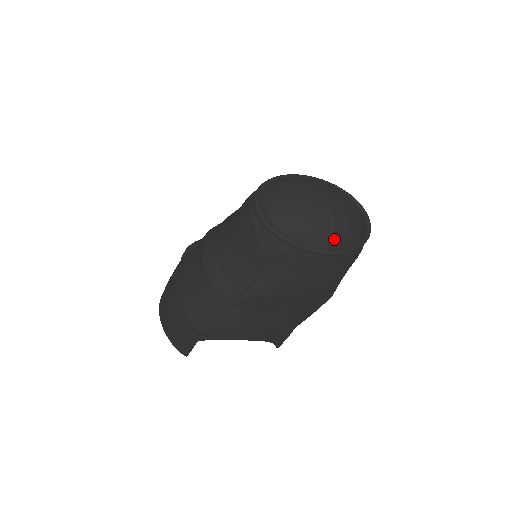
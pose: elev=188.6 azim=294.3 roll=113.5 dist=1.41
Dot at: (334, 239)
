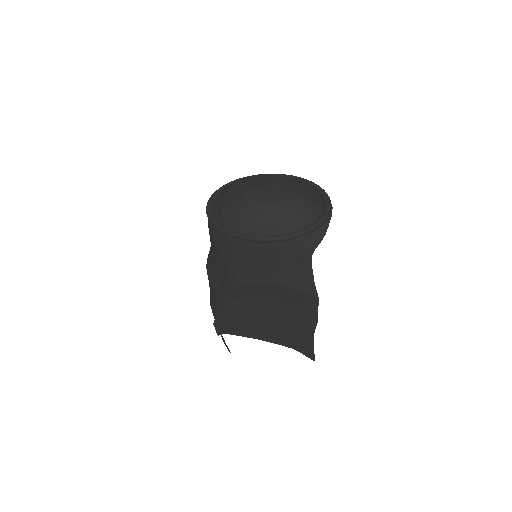
Dot at: (263, 226)
